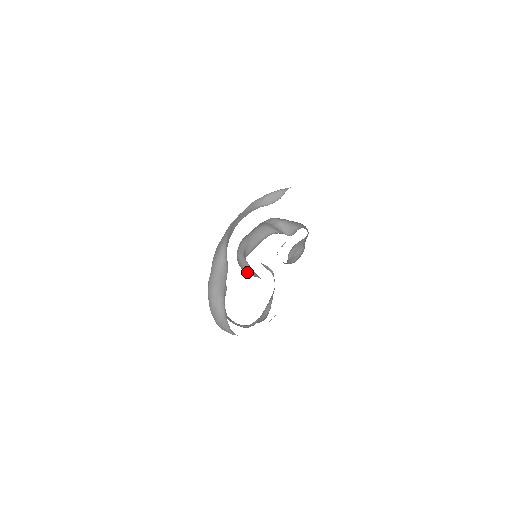
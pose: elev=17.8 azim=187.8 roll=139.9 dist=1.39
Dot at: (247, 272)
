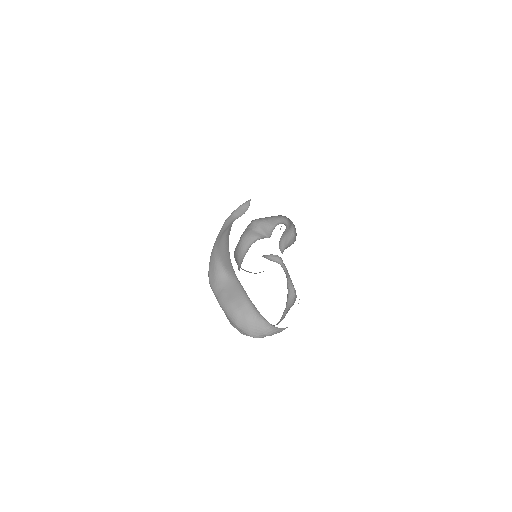
Dot at: (255, 273)
